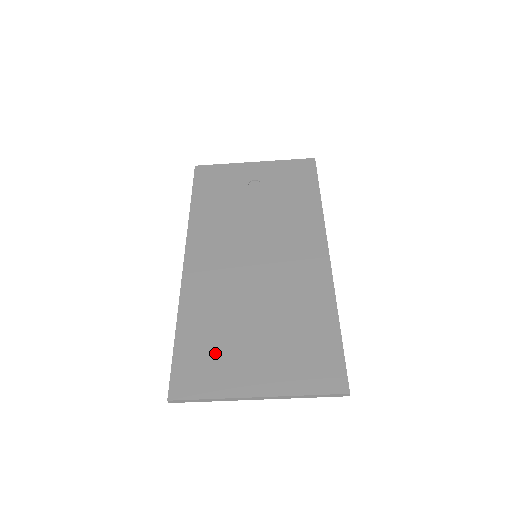
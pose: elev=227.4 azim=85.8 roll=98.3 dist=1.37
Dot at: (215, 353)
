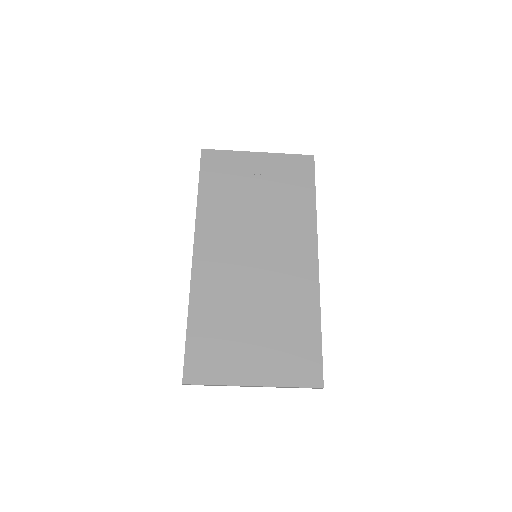
Dot at: (220, 346)
